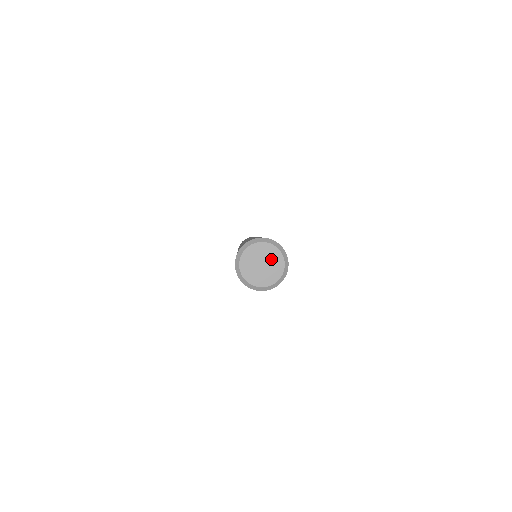
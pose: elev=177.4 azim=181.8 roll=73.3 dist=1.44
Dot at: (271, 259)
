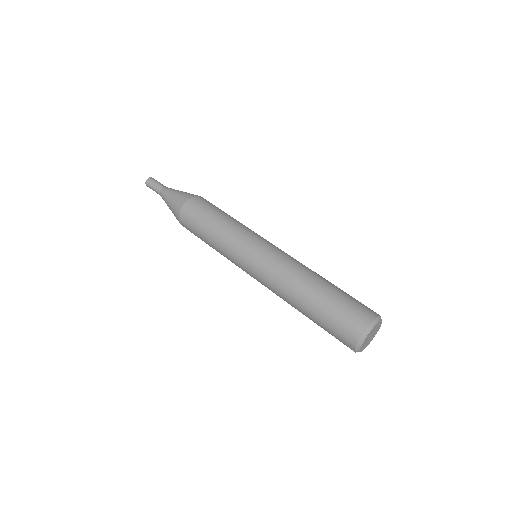
Dot at: (376, 330)
